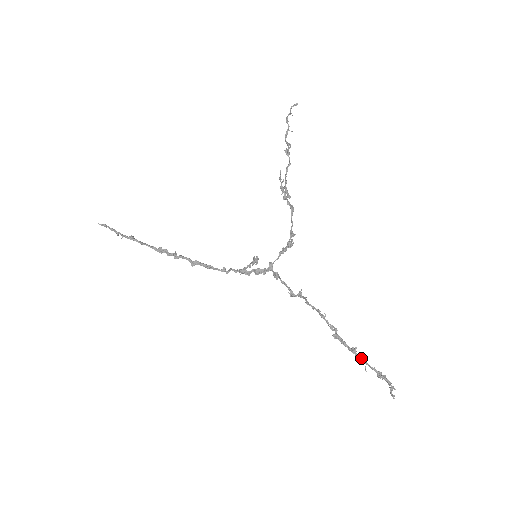
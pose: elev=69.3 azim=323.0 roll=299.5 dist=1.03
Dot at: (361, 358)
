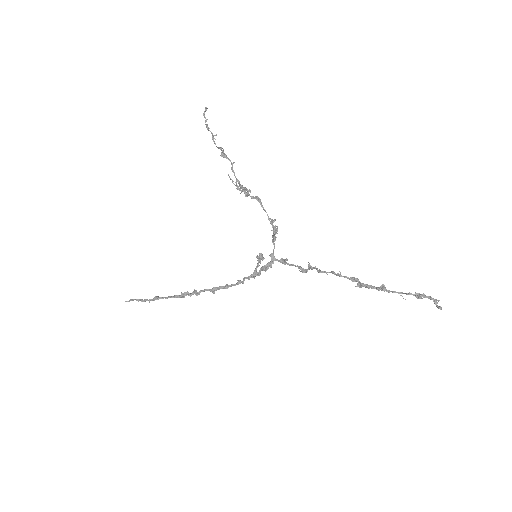
Dot at: (393, 291)
